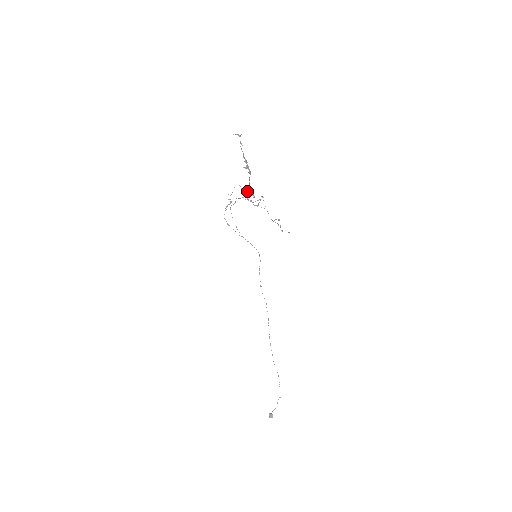
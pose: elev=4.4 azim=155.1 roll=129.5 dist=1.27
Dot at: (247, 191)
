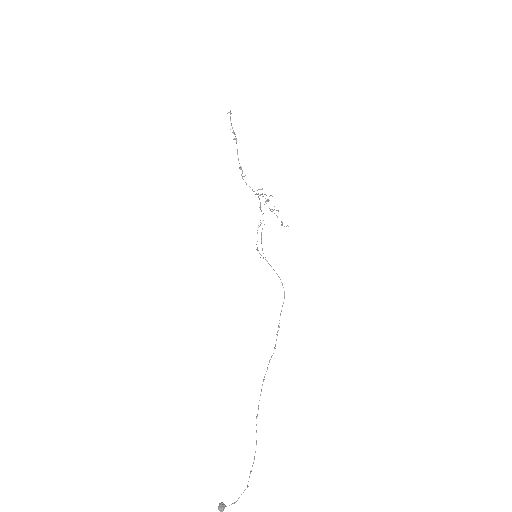
Dot at: (240, 168)
